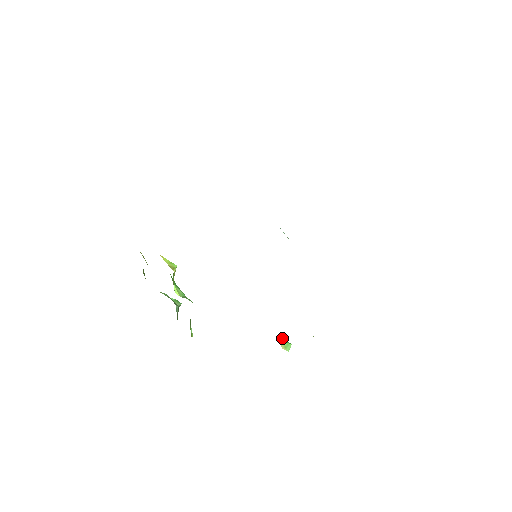
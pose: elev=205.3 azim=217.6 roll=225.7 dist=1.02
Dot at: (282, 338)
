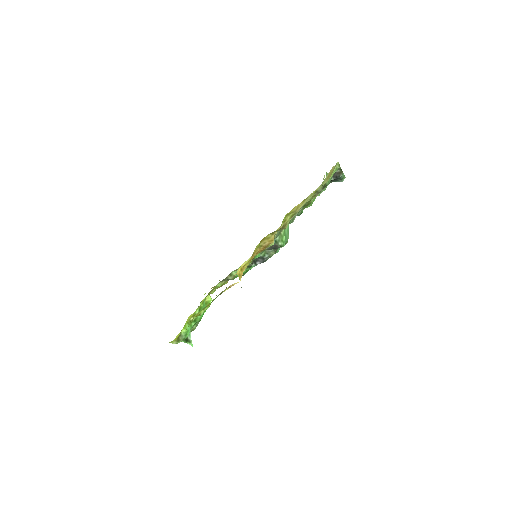
Dot at: occluded
